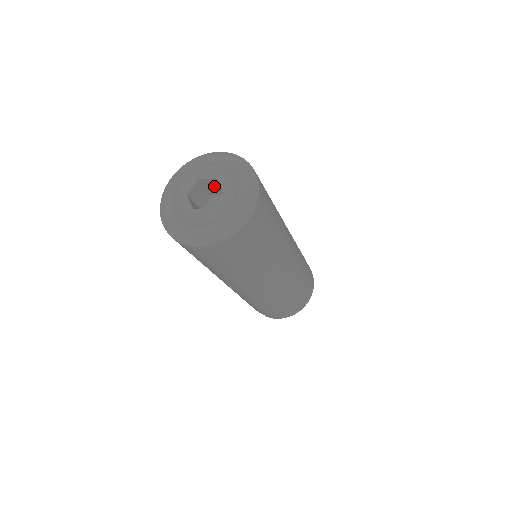
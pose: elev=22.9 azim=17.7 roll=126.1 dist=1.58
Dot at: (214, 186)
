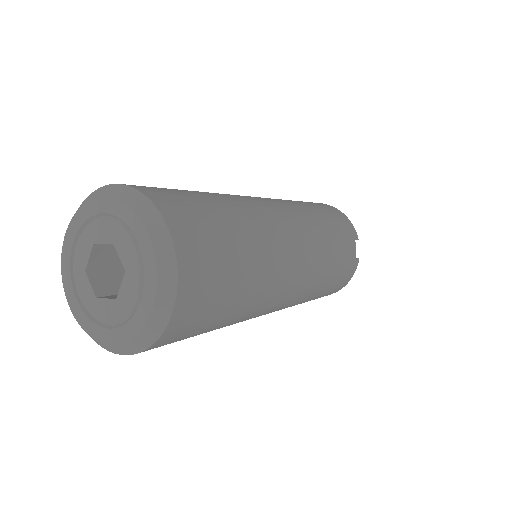
Dot at: occluded
